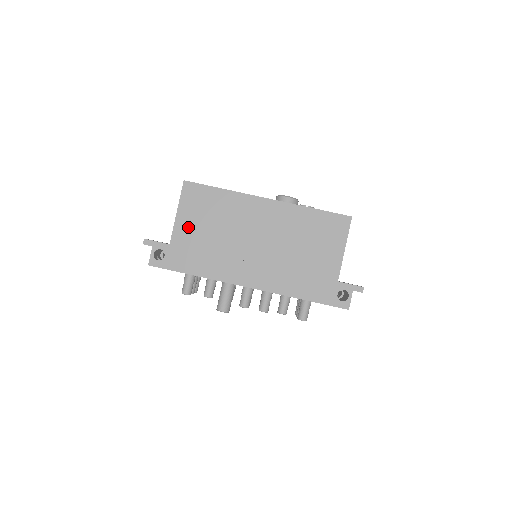
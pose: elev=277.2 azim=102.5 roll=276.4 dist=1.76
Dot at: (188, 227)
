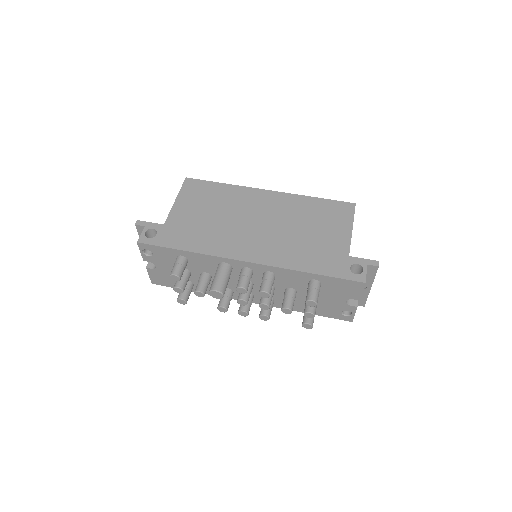
Dot at: (185, 211)
